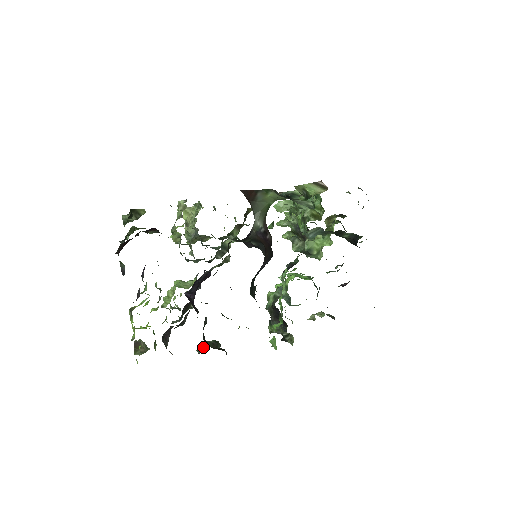
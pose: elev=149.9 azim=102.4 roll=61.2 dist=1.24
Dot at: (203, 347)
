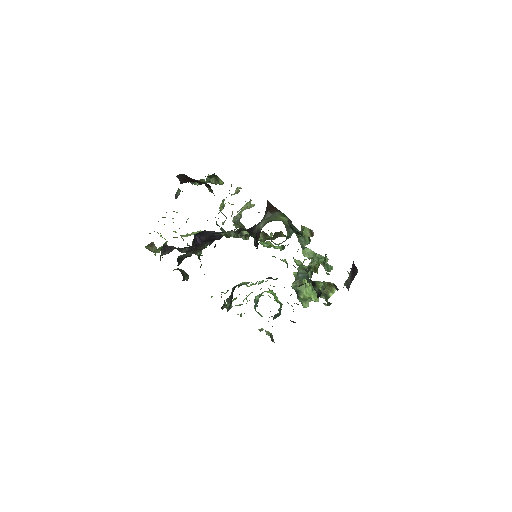
Dot at: occluded
